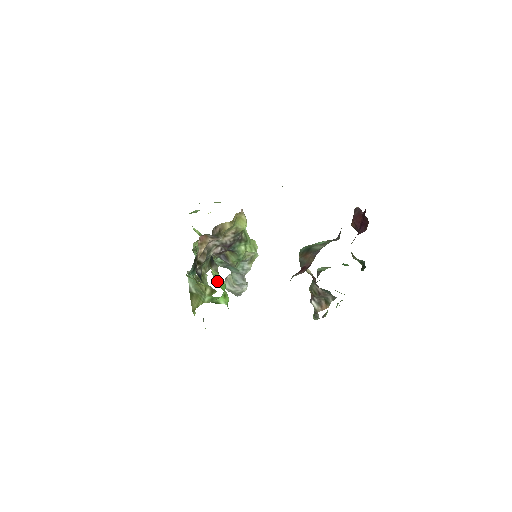
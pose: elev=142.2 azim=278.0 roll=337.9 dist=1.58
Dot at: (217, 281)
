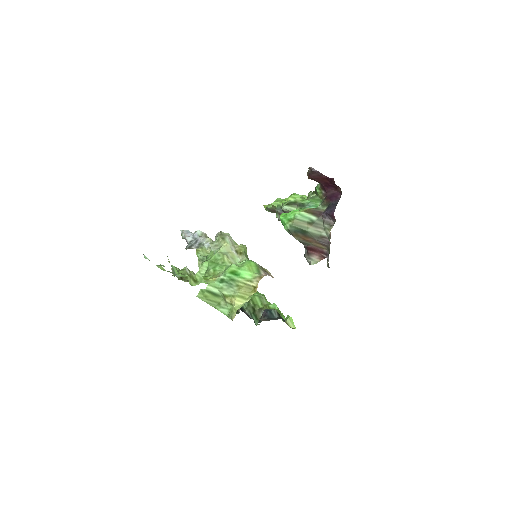
Dot at: (282, 316)
